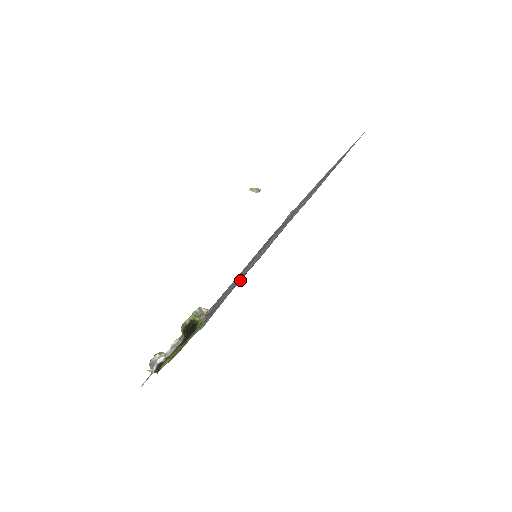
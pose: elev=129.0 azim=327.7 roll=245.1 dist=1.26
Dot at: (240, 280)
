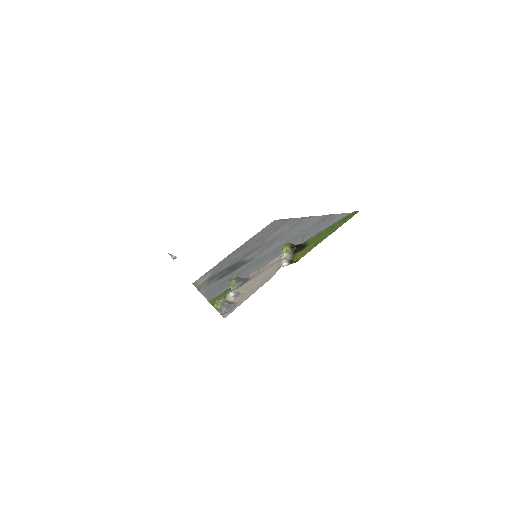
Dot at: (329, 216)
